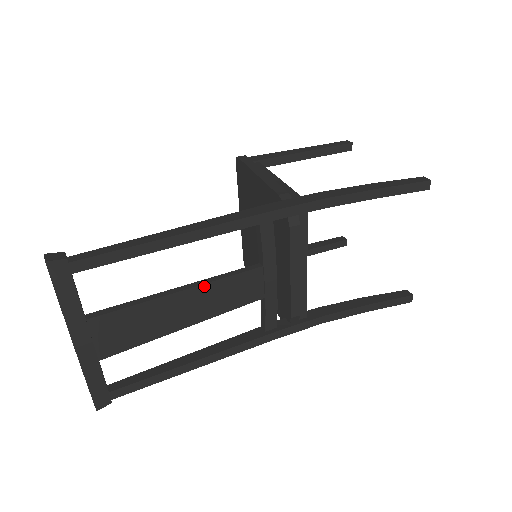
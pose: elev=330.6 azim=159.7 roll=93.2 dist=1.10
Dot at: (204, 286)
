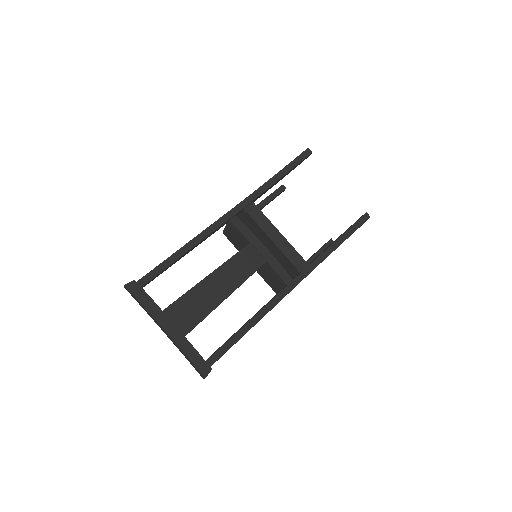
Dot at: (221, 267)
